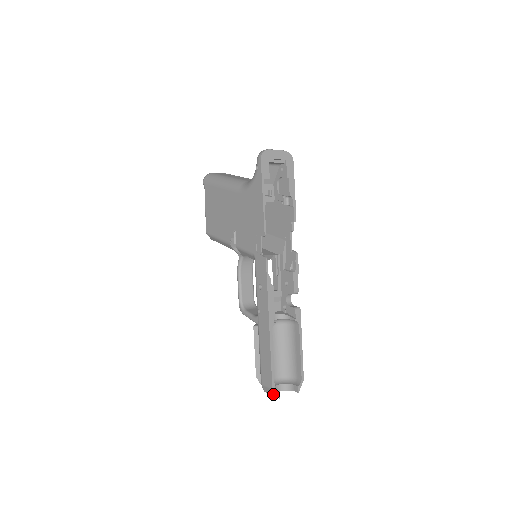
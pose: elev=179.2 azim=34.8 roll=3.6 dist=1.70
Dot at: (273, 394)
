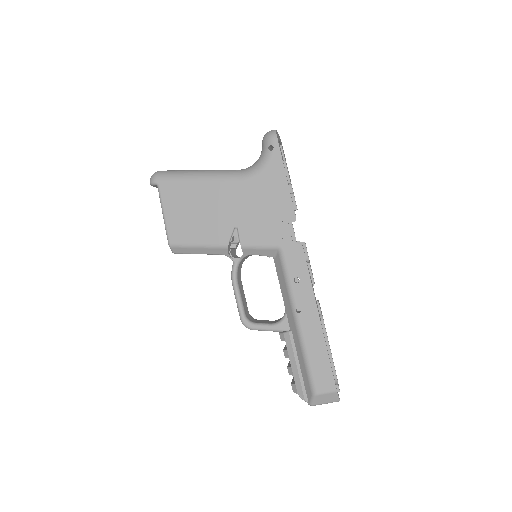
Dot at: (332, 399)
